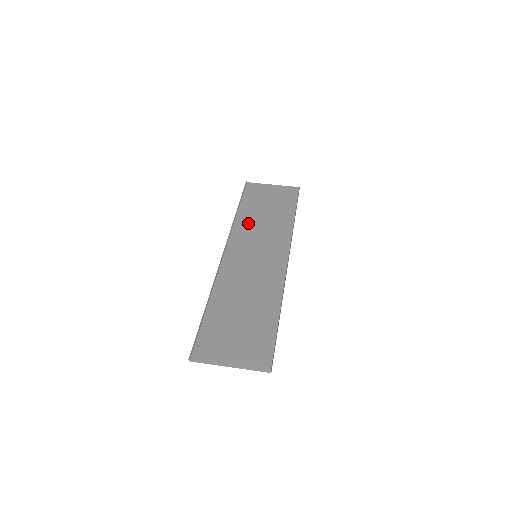
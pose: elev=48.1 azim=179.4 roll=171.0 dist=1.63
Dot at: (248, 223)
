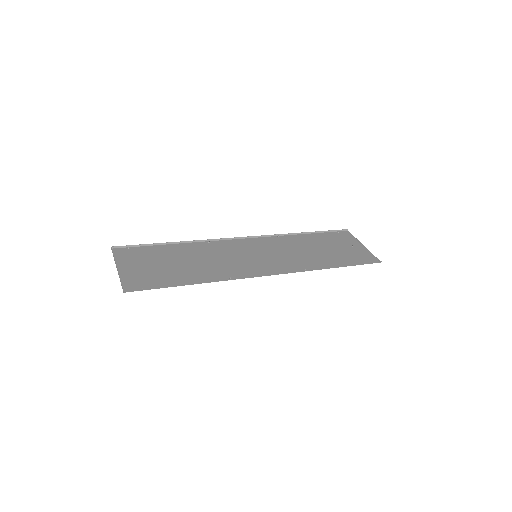
Dot at: (294, 243)
